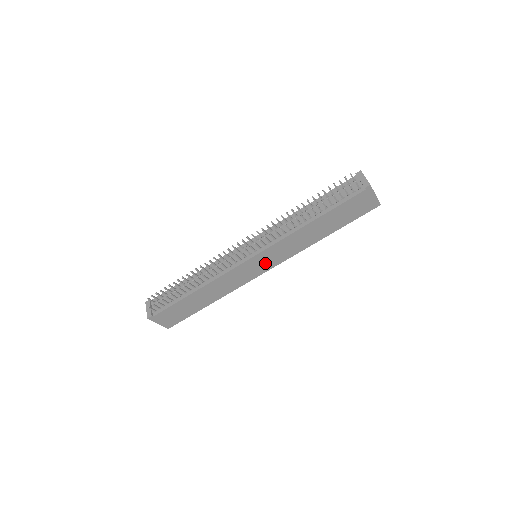
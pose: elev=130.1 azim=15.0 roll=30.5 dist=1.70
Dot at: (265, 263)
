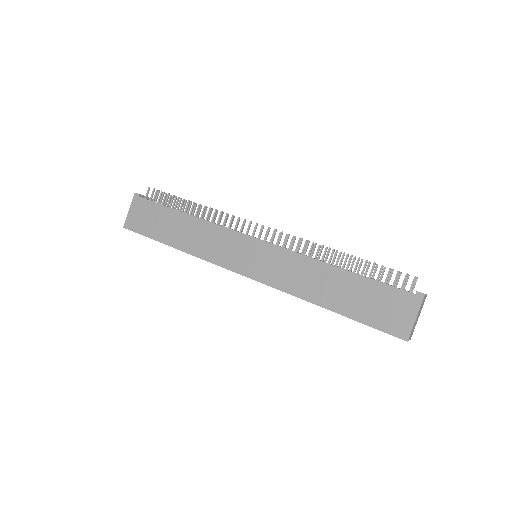
Dot at: (254, 262)
